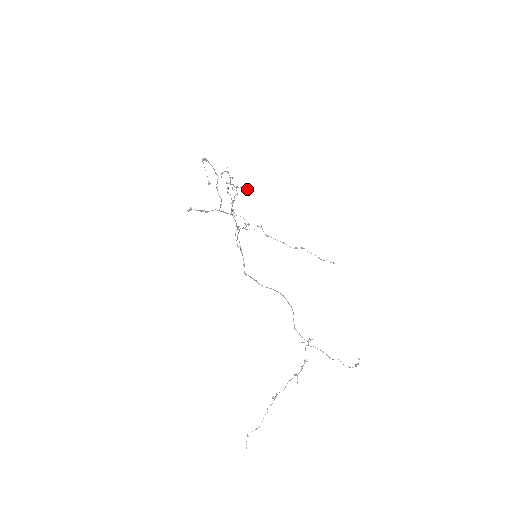
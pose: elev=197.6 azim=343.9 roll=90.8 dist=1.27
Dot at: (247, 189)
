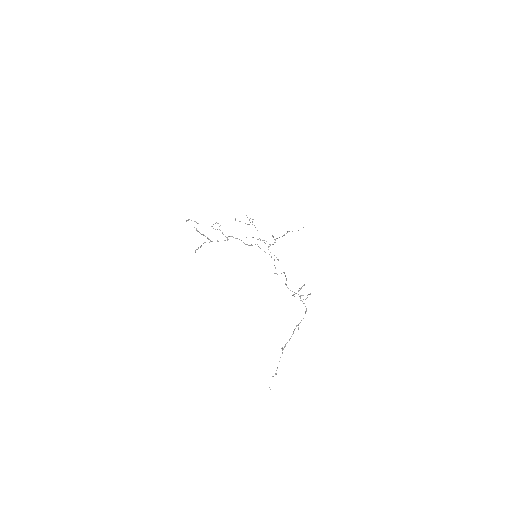
Dot at: (253, 219)
